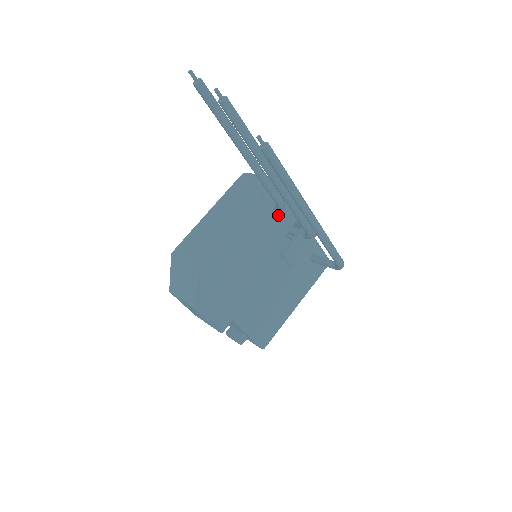
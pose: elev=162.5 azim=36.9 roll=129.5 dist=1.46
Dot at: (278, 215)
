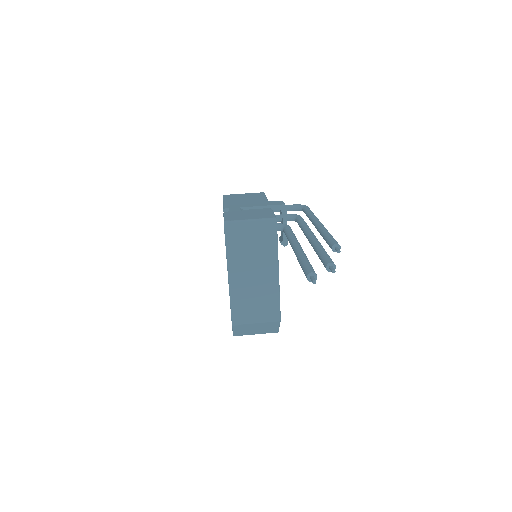
Dot at: occluded
